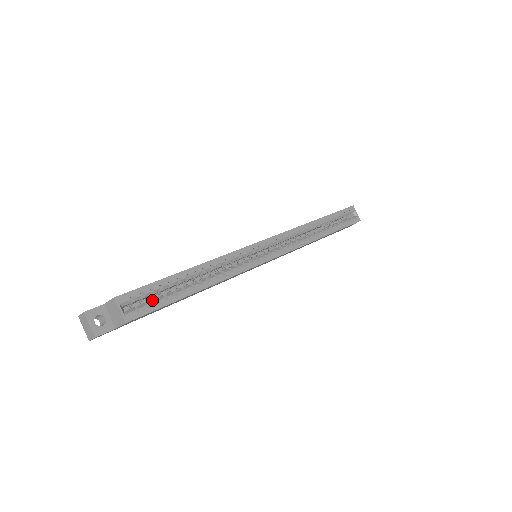
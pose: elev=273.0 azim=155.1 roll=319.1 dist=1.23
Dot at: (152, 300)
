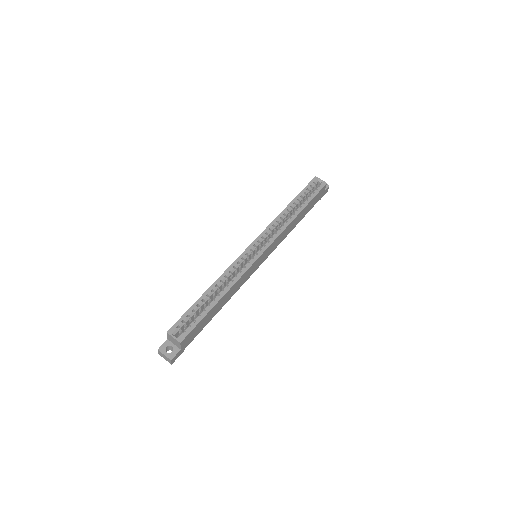
Dot at: (191, 322)
